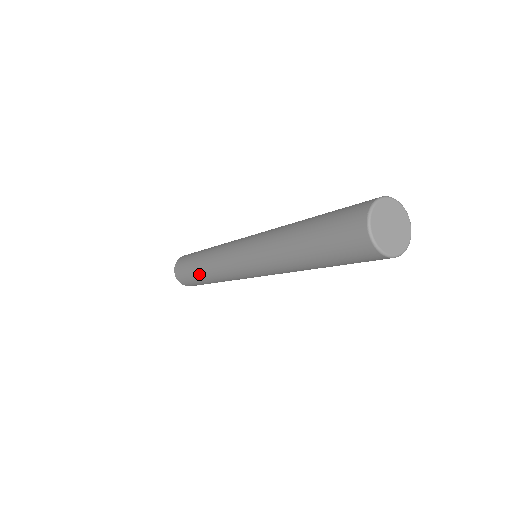
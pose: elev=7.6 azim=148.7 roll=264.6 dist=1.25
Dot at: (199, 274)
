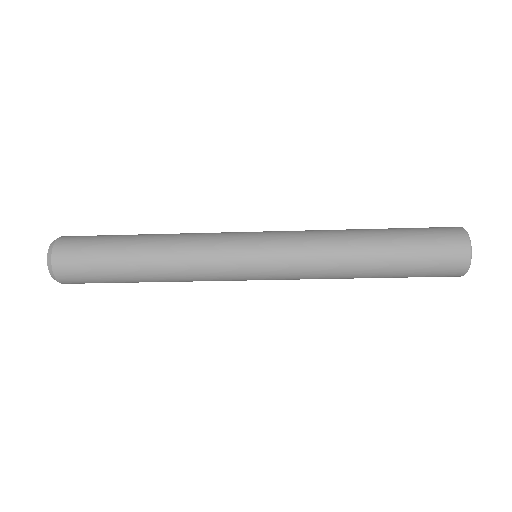
Dot at: (136, 258)
